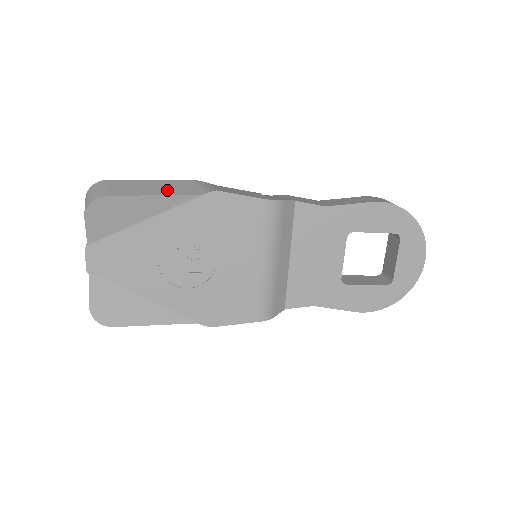
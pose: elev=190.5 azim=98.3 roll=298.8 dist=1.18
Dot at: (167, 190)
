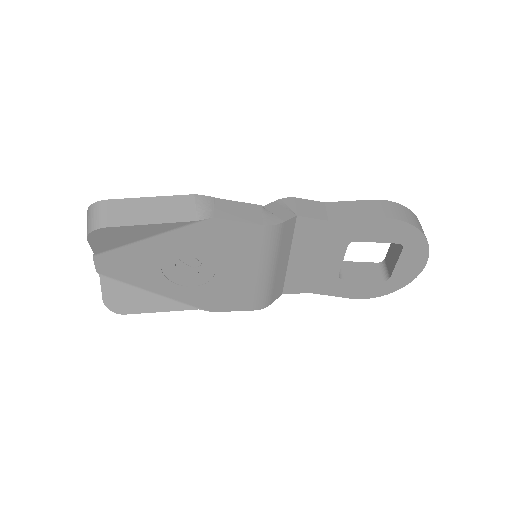
Dot at: (165, 215)
